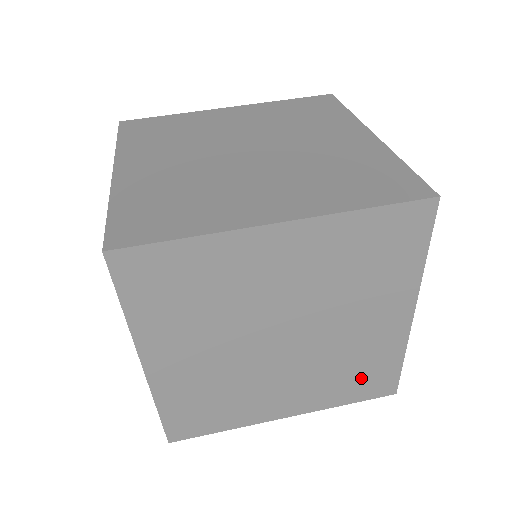
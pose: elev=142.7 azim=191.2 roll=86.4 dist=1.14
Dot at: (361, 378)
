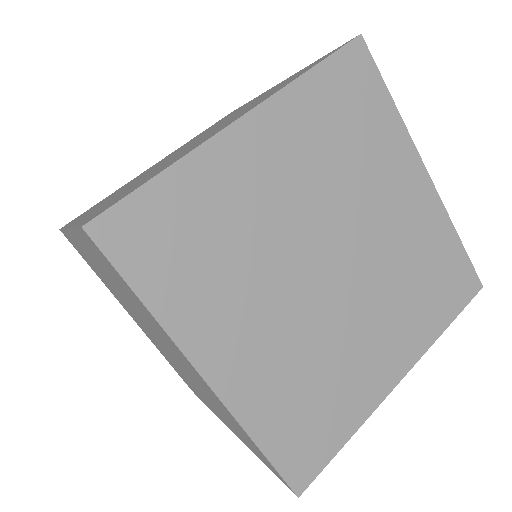
Dot at: occluded
